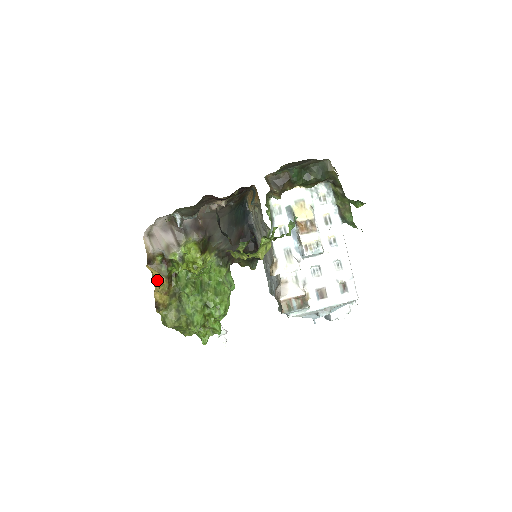
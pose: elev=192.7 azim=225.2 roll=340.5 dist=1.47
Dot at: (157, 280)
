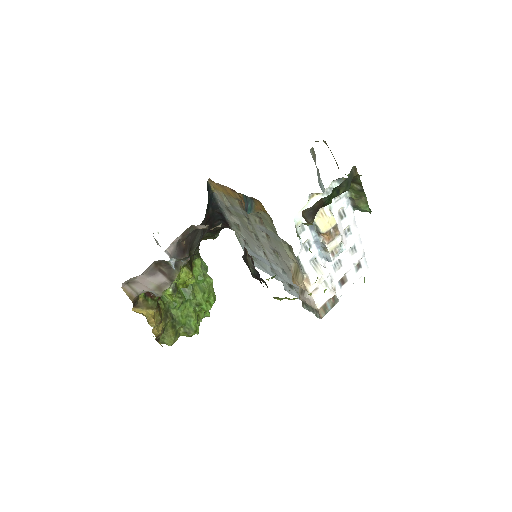
Dot at: (151, 318)
